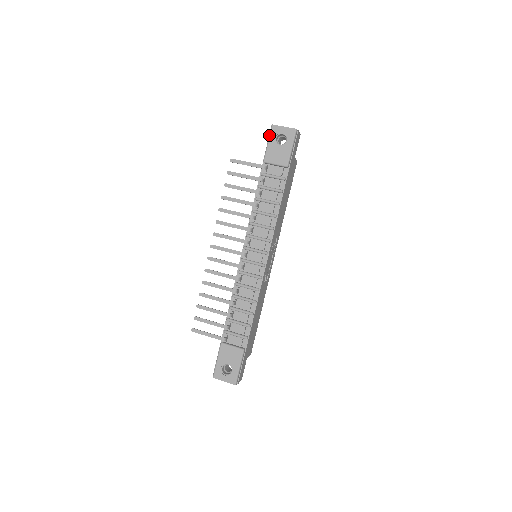
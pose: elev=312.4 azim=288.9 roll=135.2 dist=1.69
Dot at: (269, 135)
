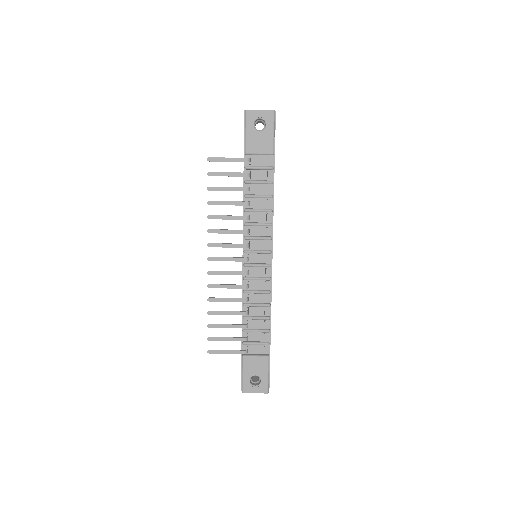
Dot at: (245, 122)
